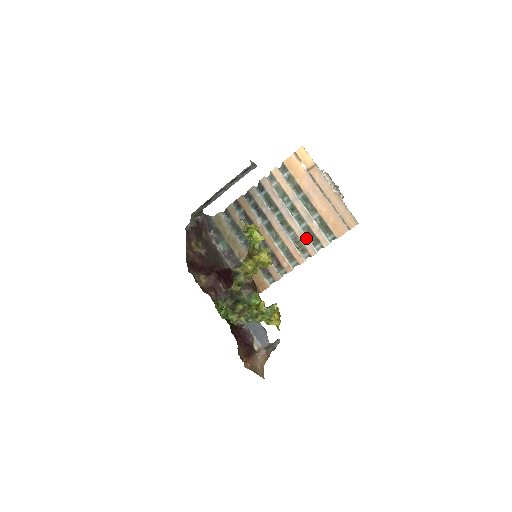
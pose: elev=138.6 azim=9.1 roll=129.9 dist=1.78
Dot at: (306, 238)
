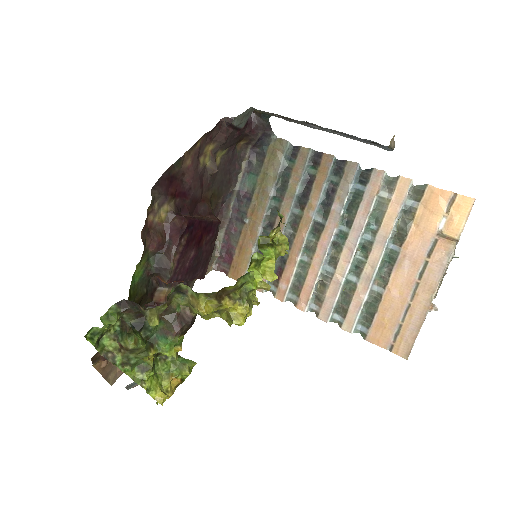
Dot at: (337, 294)
